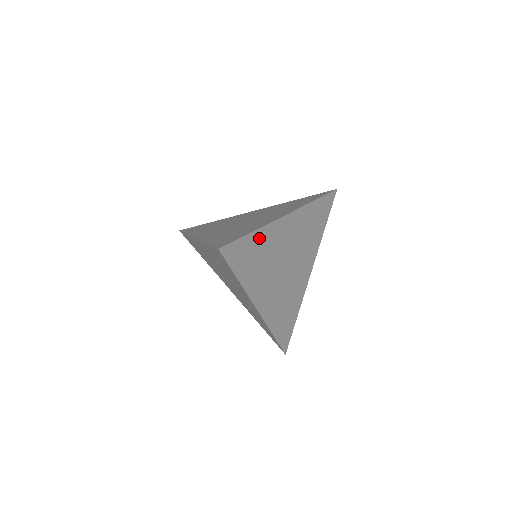
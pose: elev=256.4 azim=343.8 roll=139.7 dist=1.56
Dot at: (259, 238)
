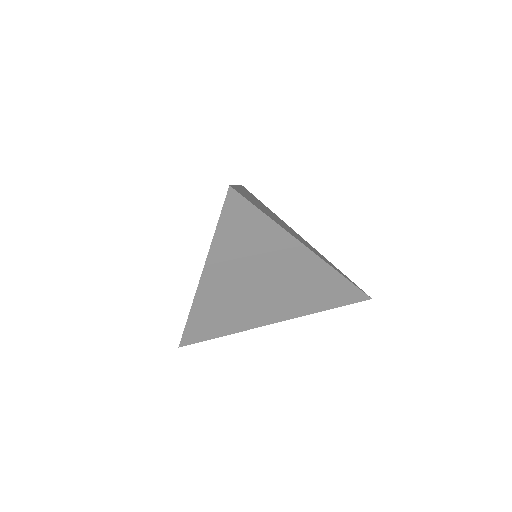
Dot at: (243, 193)
